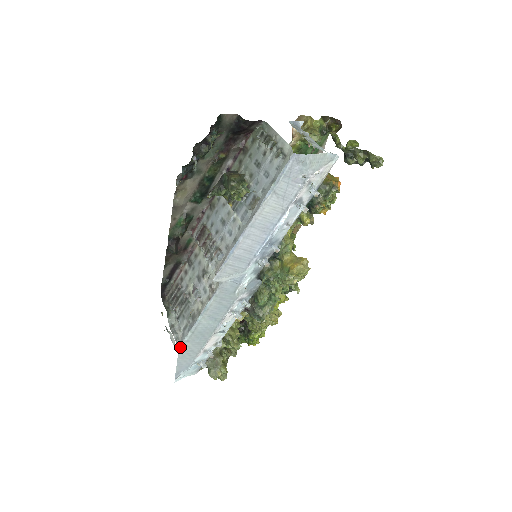
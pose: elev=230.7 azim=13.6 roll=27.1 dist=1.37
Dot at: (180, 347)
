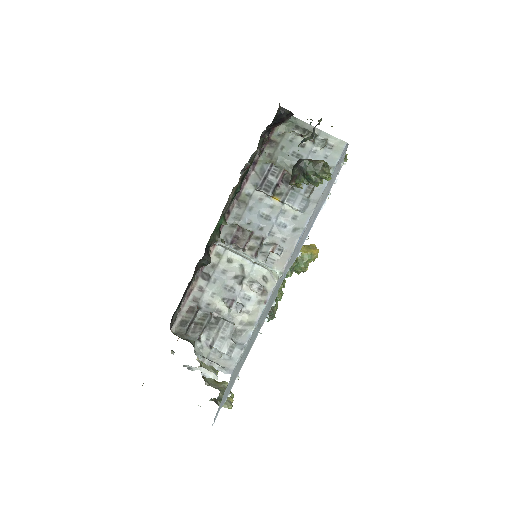
Dot at: (232, 374)
